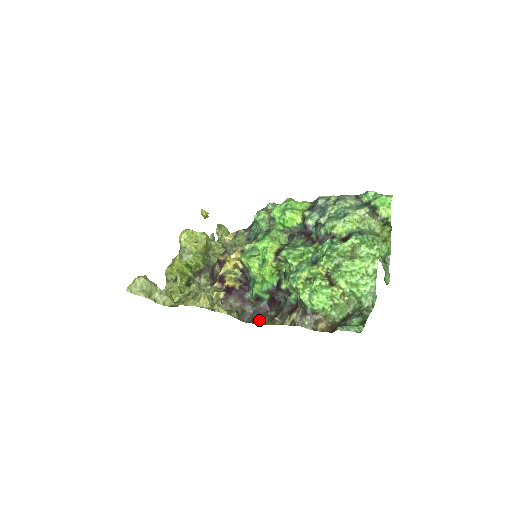
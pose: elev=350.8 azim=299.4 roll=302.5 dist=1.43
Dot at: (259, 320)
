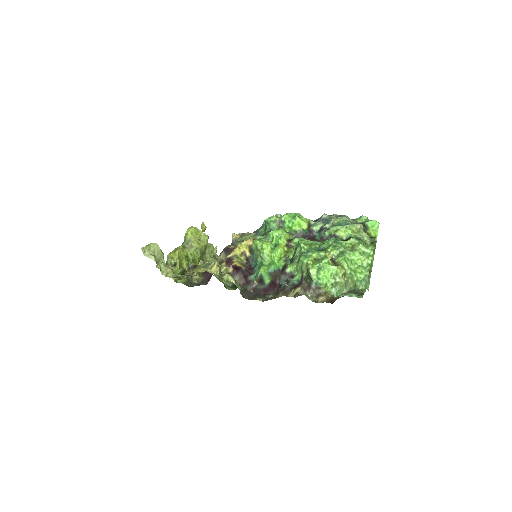
Dot at: (259, 298)
